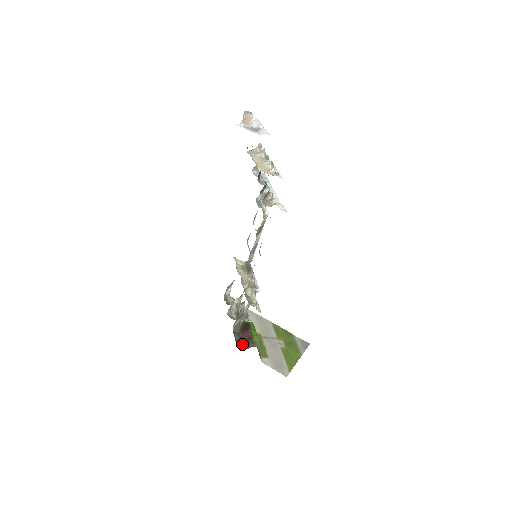
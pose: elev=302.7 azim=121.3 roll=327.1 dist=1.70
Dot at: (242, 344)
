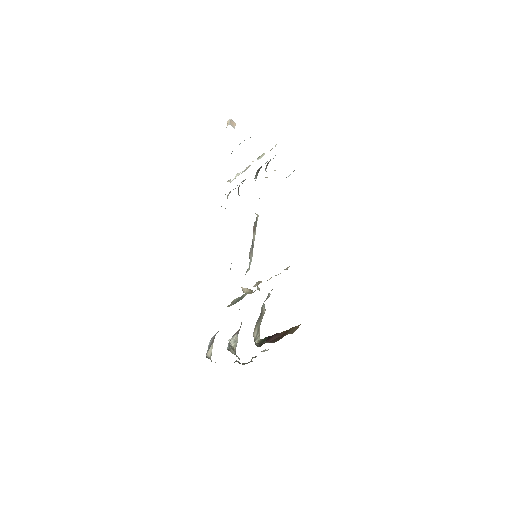
Dot at: occluded
